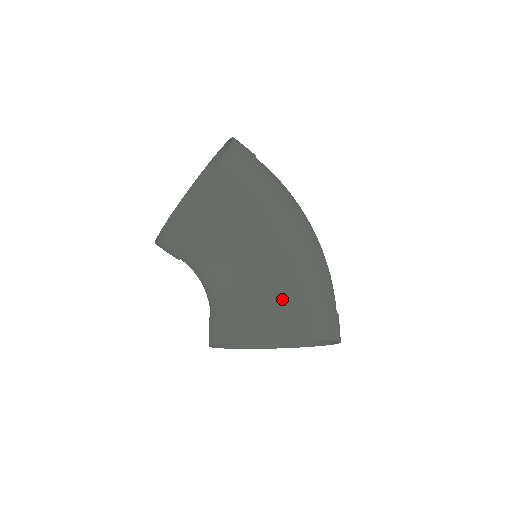
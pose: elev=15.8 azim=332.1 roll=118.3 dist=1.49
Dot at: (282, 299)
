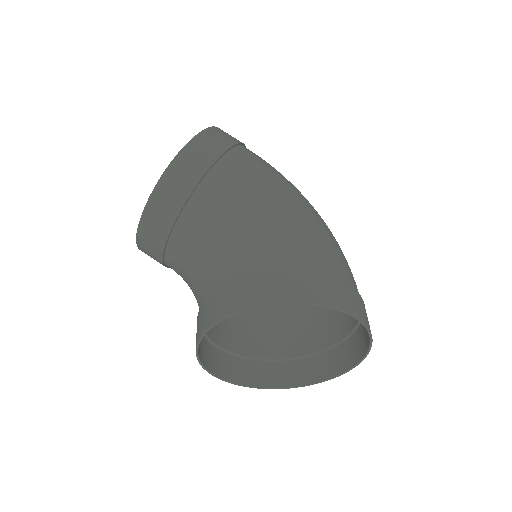
Dot at: (278, 262)
